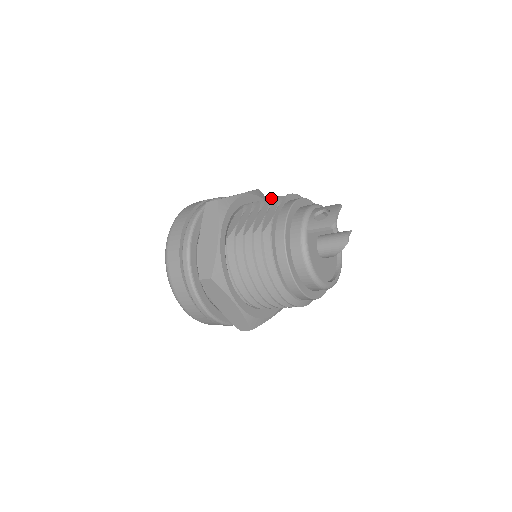
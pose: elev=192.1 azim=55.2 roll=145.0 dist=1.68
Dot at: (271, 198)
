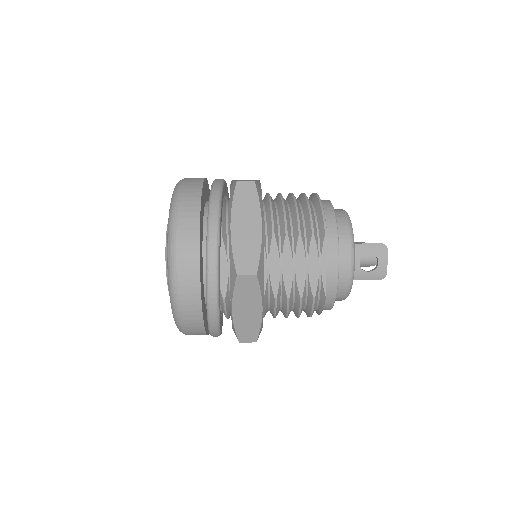
Dot at: (301, 231)
